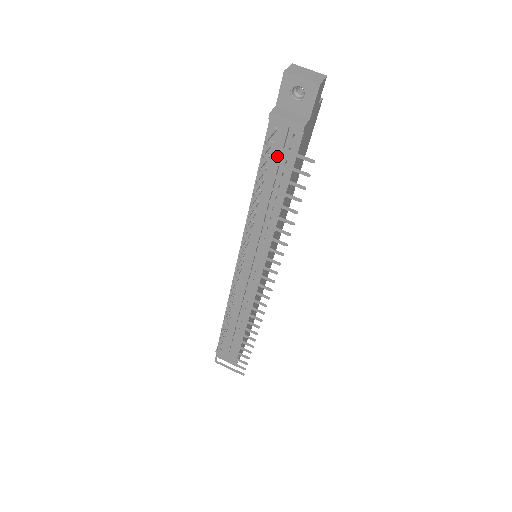
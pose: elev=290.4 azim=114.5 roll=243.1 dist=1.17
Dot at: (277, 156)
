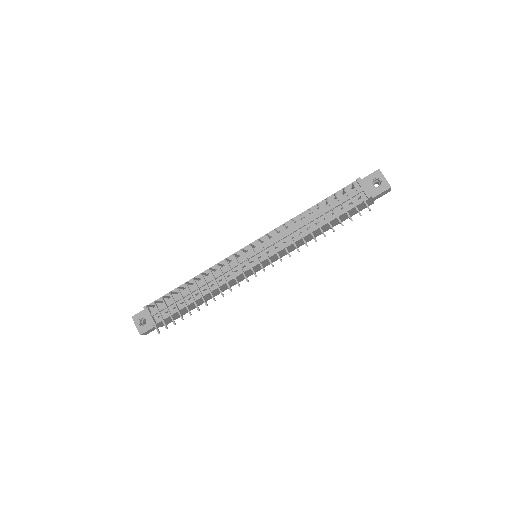
Dot at: (342, 200)
